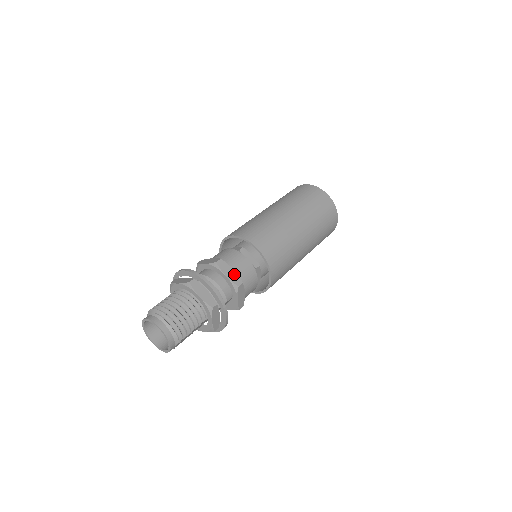
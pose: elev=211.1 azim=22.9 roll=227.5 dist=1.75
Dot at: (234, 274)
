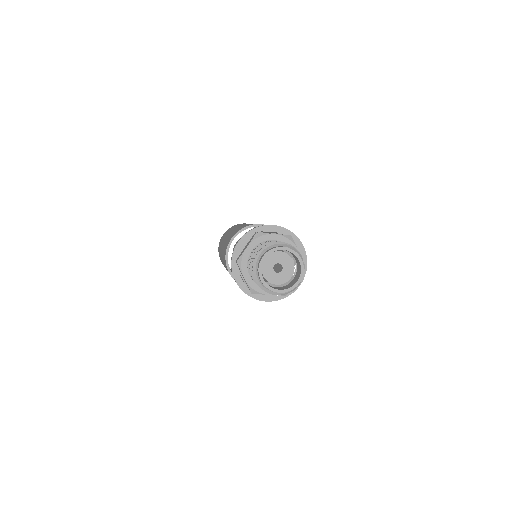
Dot at: occluded
